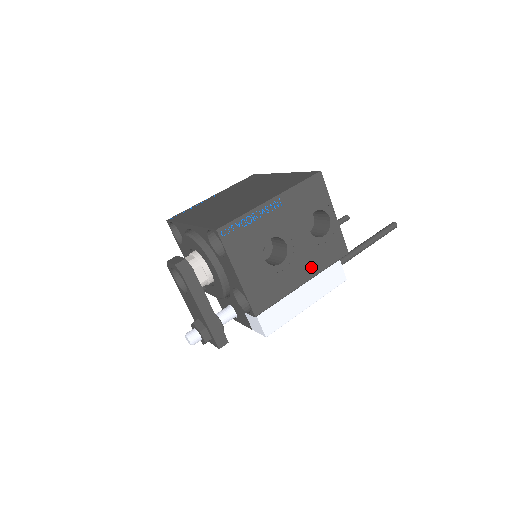
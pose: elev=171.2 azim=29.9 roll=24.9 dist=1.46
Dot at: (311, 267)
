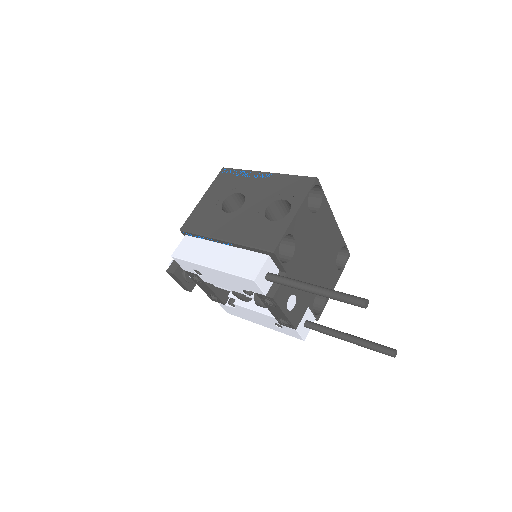
Dot at: (239, 233)
